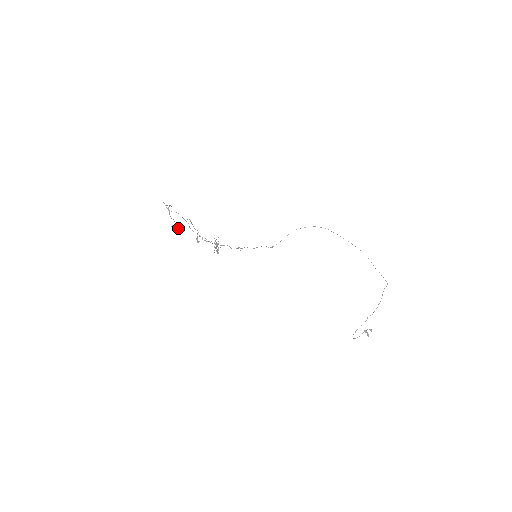
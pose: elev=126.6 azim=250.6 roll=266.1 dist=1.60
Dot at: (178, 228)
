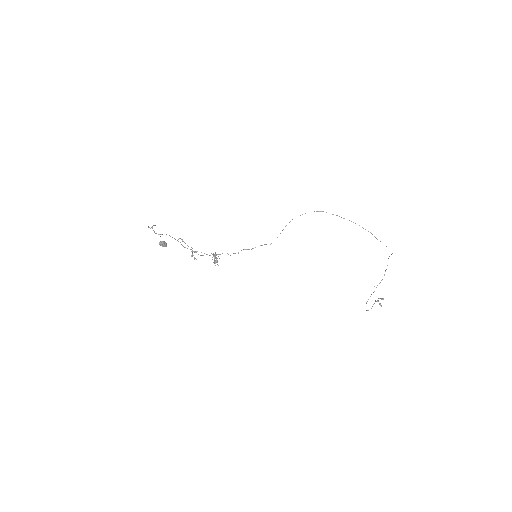
Dot at: (166, 243)
